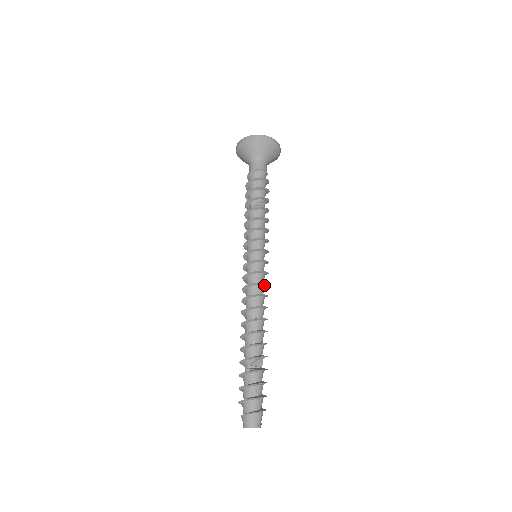
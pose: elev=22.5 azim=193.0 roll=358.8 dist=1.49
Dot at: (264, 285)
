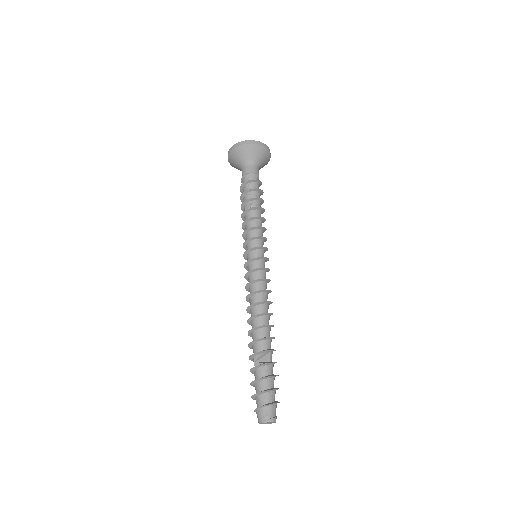
Dot at: (261, 281)
